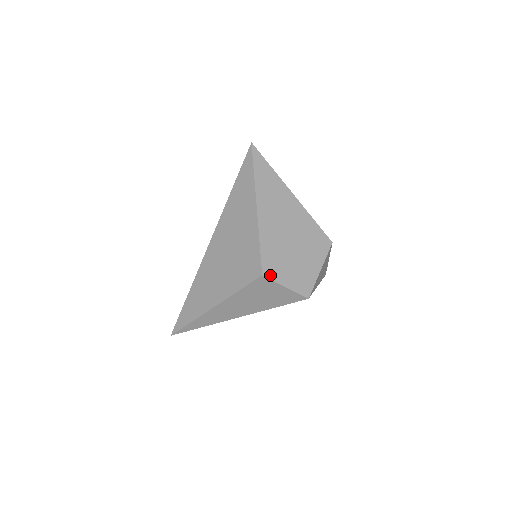
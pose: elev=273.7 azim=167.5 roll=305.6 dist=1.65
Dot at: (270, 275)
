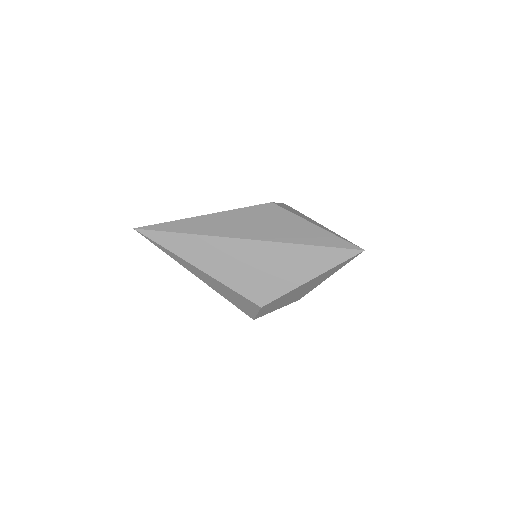
Dot at: (263, 308)
